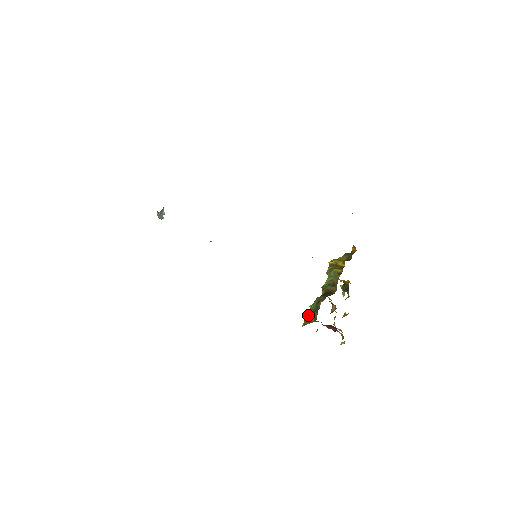
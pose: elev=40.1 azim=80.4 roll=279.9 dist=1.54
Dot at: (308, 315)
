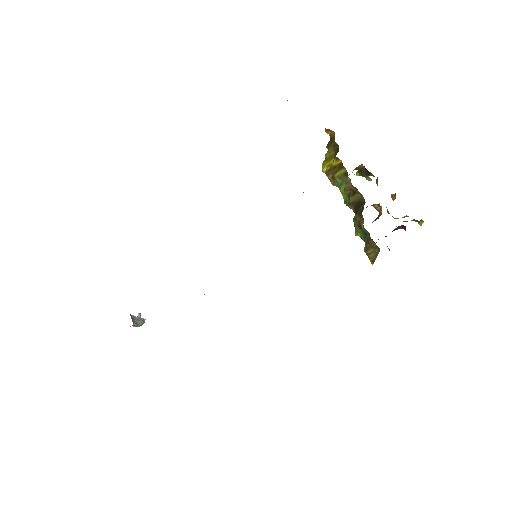
Dot at: (365, 250)
